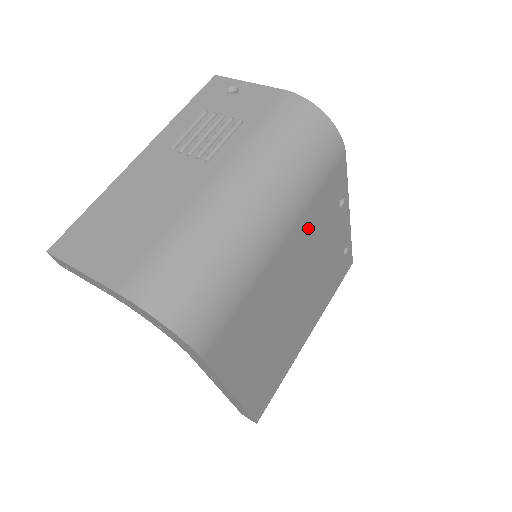
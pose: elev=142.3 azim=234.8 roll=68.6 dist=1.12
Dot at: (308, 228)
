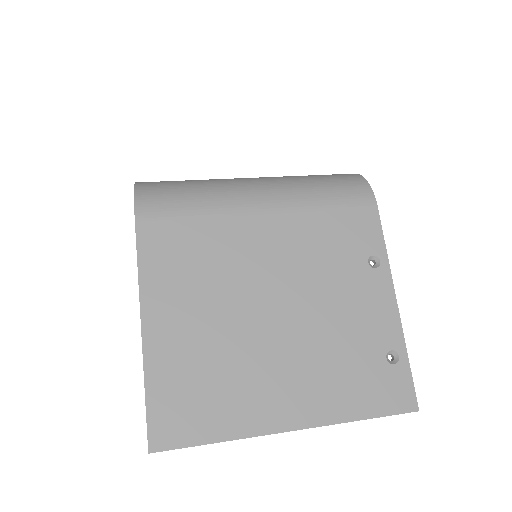
Dot at: (306, 235)
